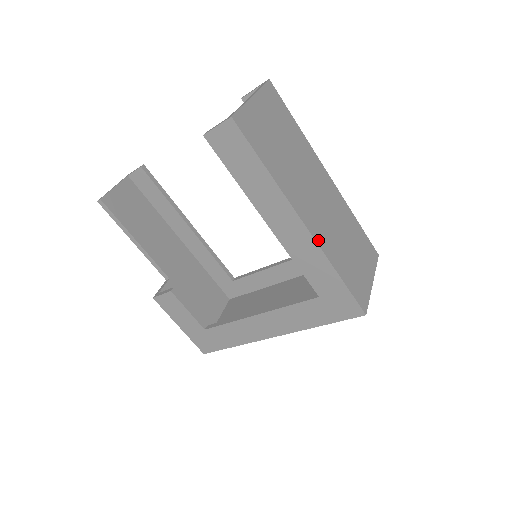
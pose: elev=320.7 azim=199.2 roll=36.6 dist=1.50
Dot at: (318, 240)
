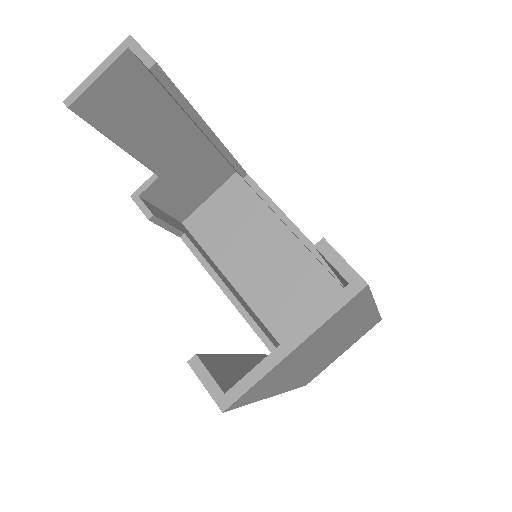
Dot at: (288, 389)
